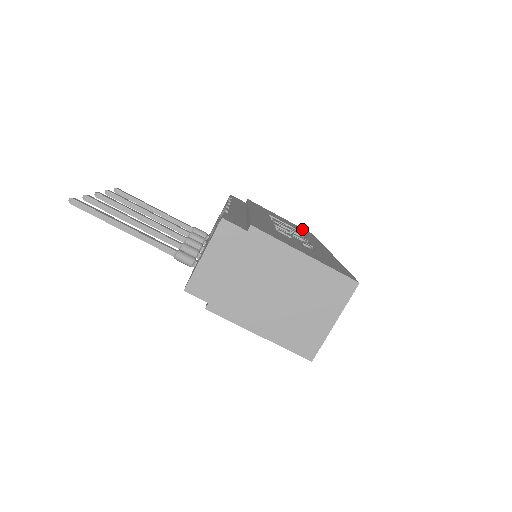
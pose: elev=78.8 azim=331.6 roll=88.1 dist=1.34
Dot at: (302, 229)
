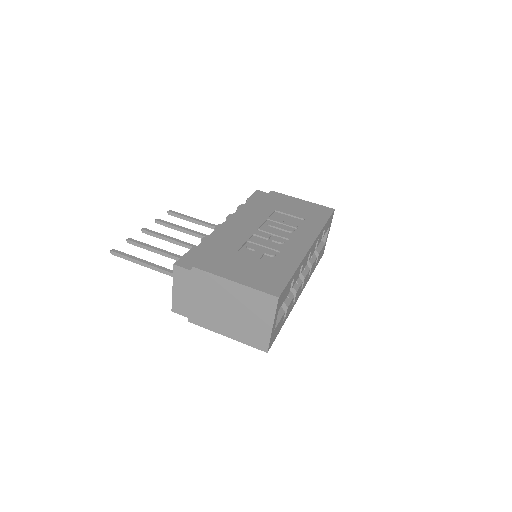
Dot at: (319, 209)
